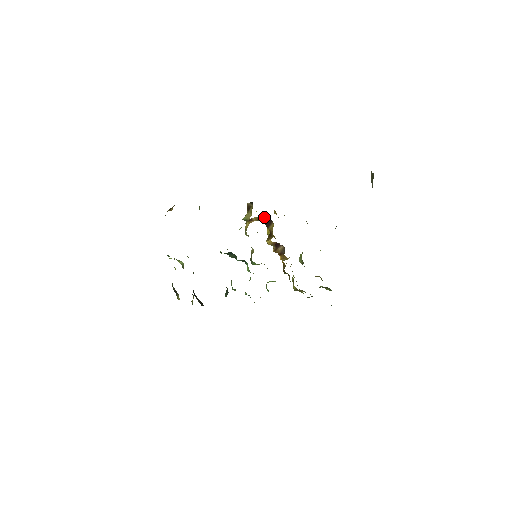
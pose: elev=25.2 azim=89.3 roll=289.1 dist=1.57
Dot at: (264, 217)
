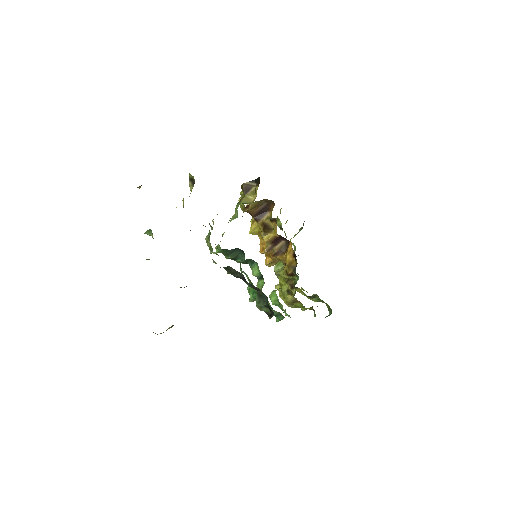
Dot at: (260, 204)
